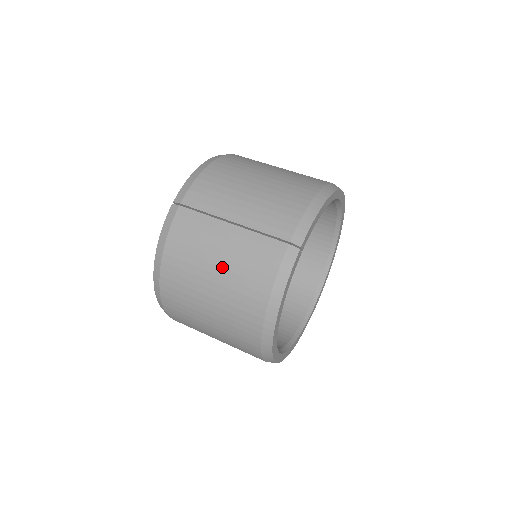
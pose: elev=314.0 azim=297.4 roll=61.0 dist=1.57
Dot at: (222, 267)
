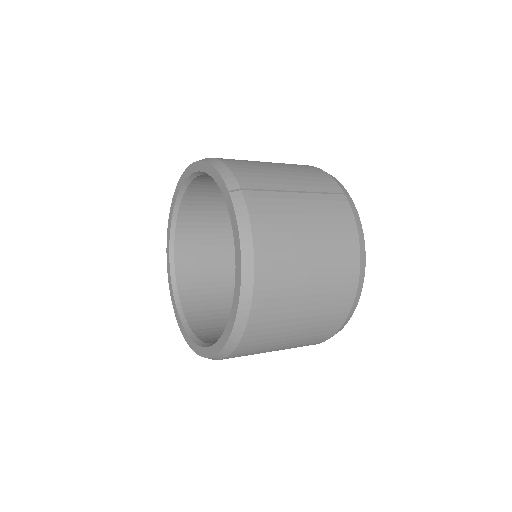
Dot at: (314, 231)
